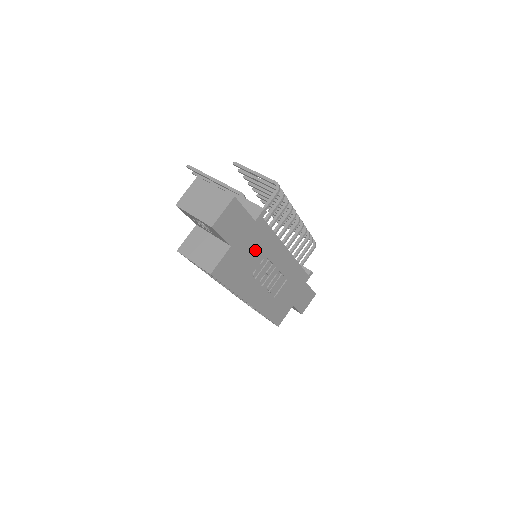
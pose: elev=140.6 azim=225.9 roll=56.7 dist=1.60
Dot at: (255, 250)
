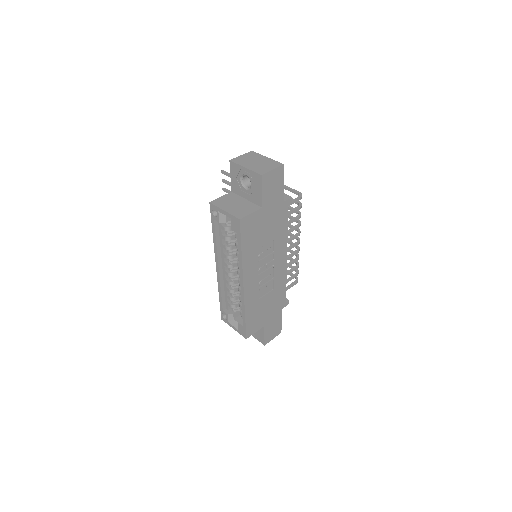
Dot at: (271, 231)
